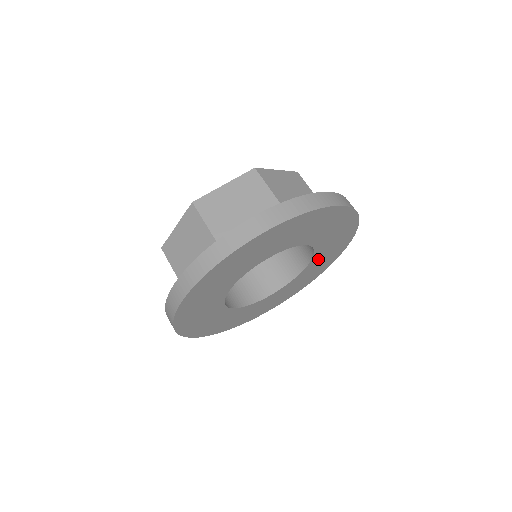
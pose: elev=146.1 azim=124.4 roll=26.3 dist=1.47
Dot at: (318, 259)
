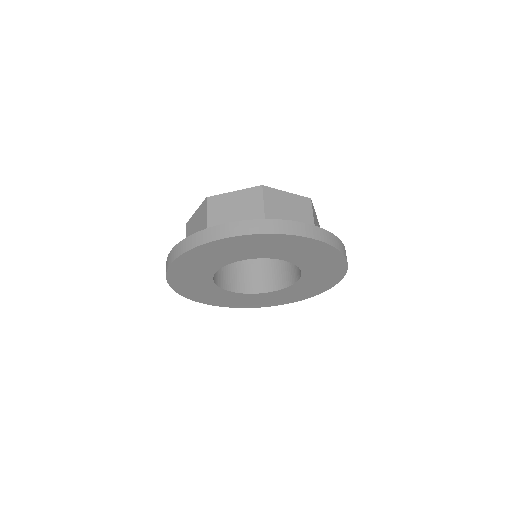
Dot at: (286, 292)
